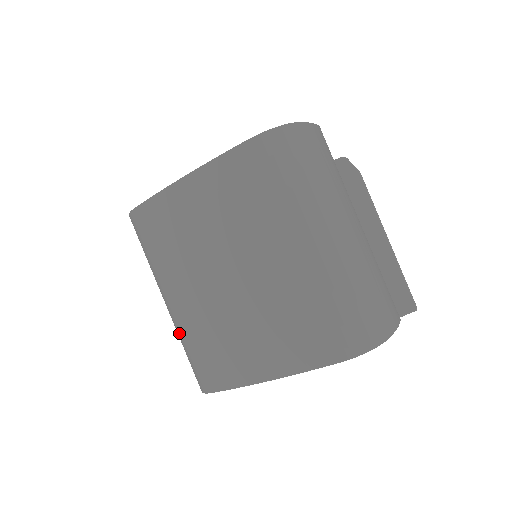
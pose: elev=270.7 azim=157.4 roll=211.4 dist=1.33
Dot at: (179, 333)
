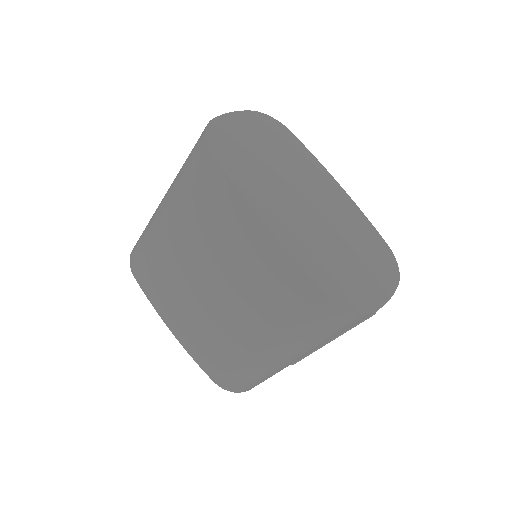
Dot at: (150, 232)
